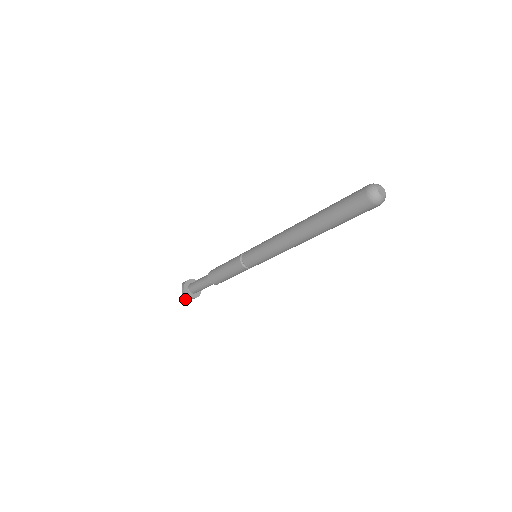
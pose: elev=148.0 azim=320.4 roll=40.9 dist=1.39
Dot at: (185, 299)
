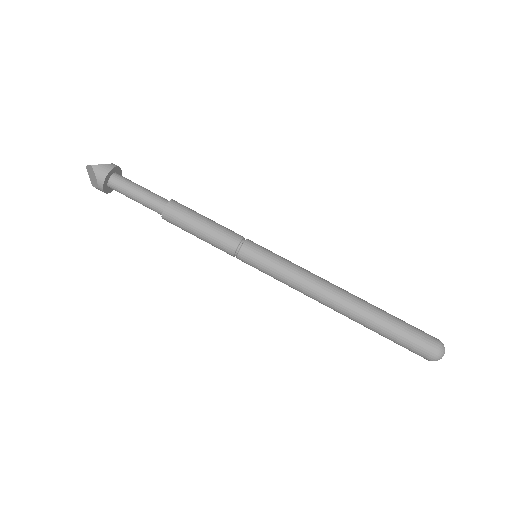
Dot at: occluded
